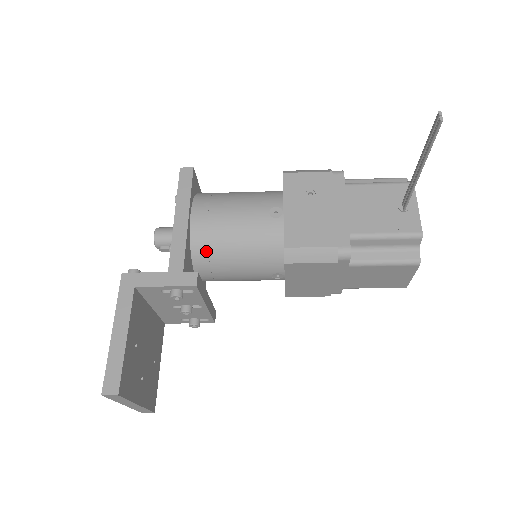
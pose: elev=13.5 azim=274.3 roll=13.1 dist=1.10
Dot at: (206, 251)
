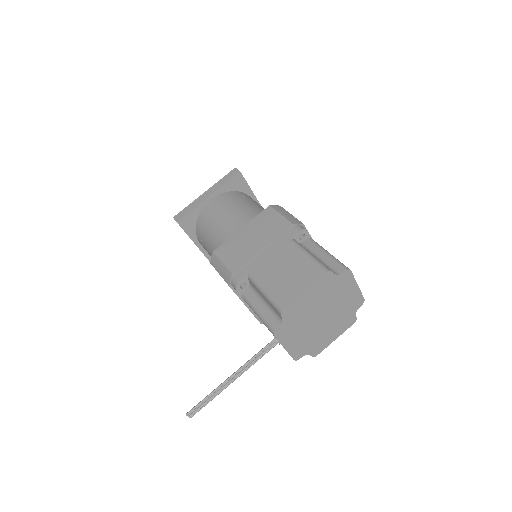
Dot at: occluded
